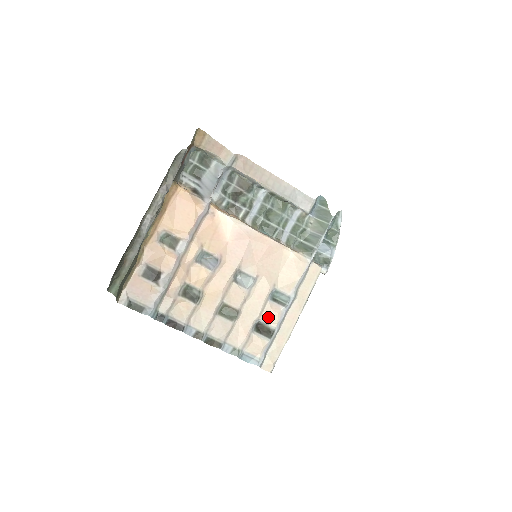
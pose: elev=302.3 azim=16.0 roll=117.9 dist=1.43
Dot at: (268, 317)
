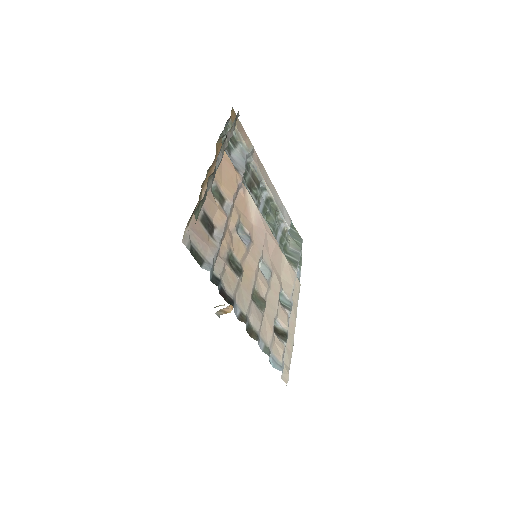
Dot at: (281, 318)
